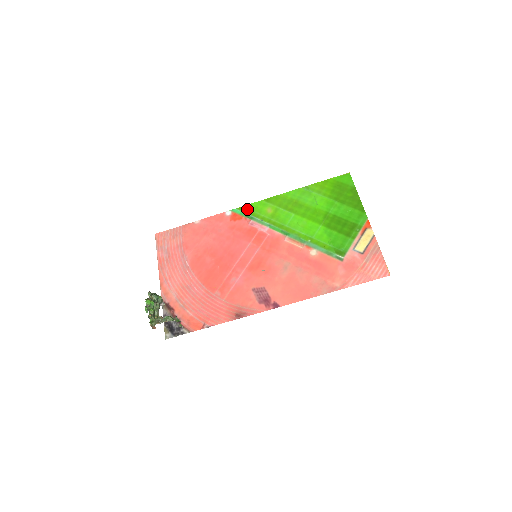
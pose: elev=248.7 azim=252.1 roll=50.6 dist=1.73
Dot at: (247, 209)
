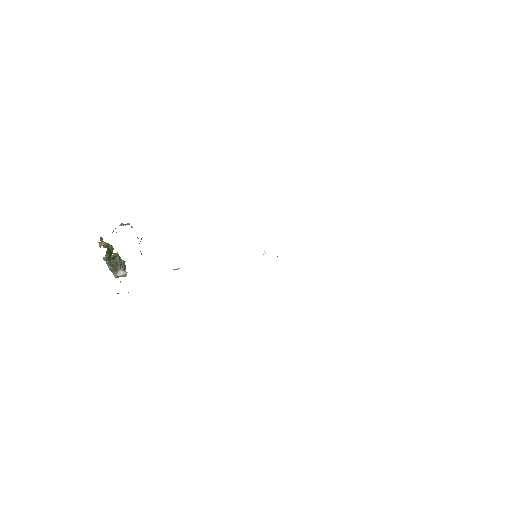
Dot at: occluded
